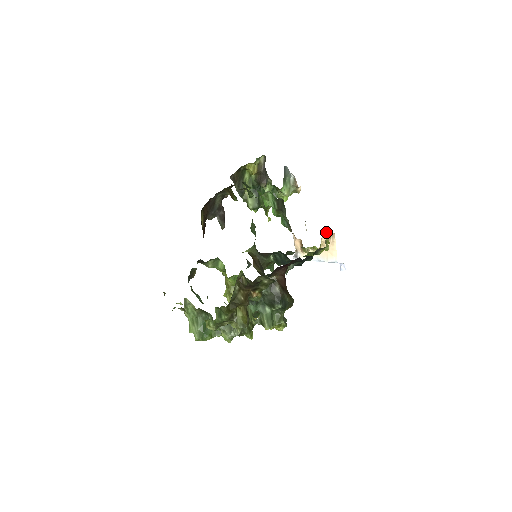
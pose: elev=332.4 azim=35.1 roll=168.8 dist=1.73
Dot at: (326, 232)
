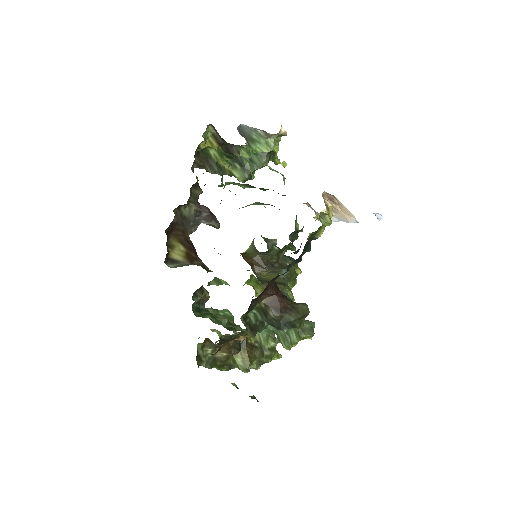
Dot at: (324, 194)
